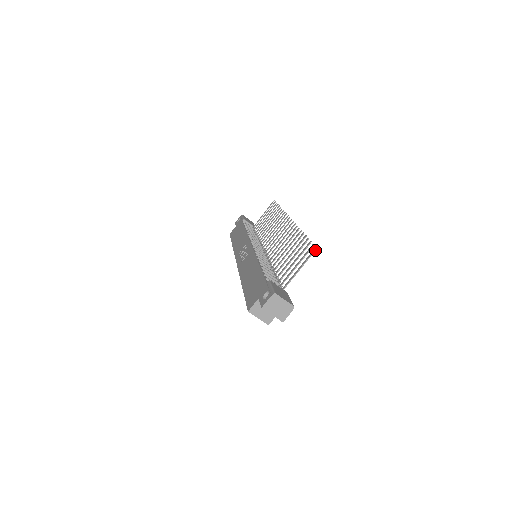
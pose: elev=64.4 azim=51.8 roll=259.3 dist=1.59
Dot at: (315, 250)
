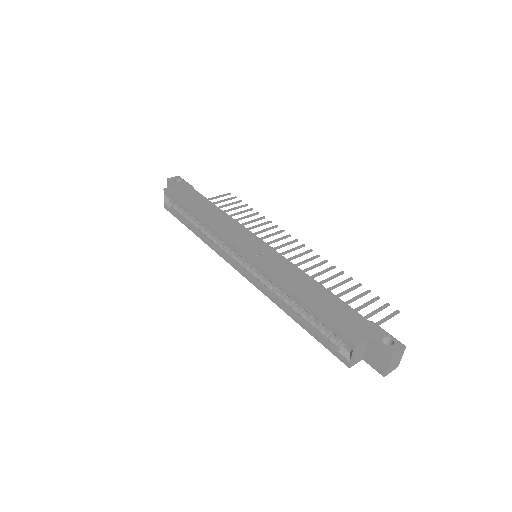
Dot at: occluded
